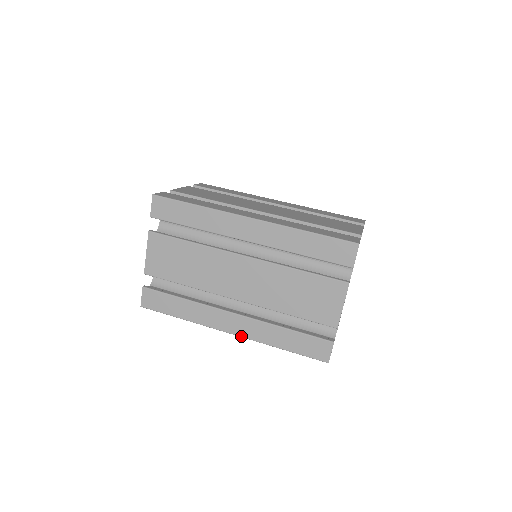
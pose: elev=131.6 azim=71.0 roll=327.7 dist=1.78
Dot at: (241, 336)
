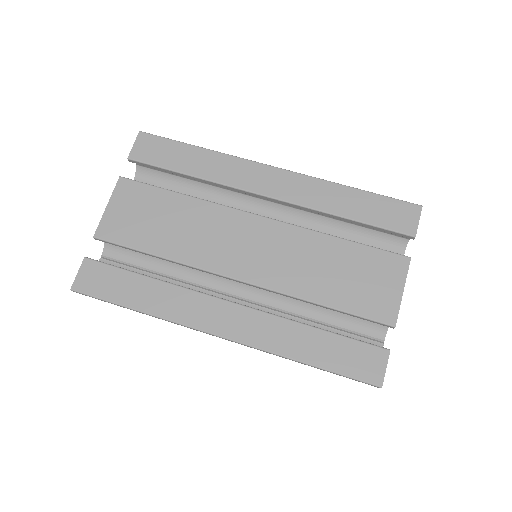
Dot at: (238, 341)
